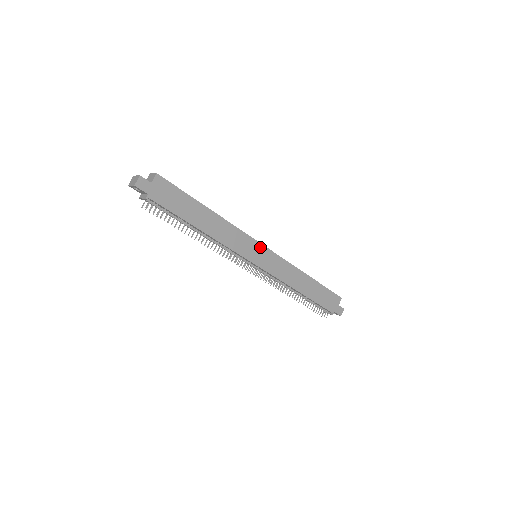
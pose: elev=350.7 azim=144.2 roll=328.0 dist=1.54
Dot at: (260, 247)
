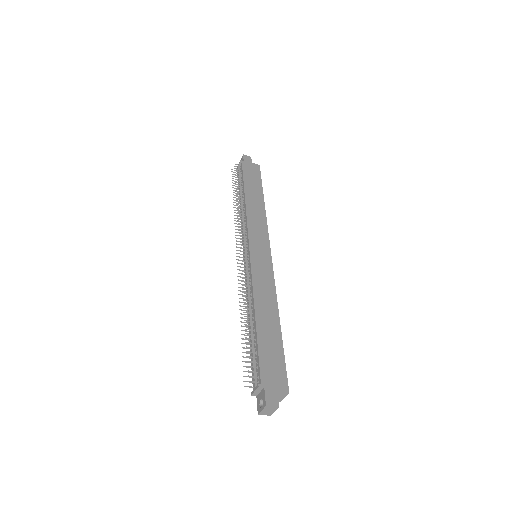
Dot at: (267, 249)
